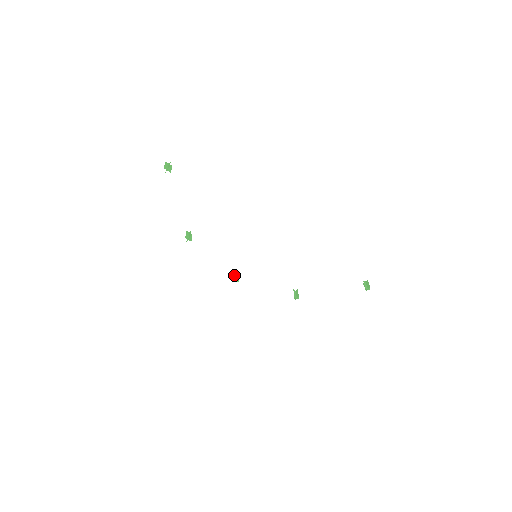
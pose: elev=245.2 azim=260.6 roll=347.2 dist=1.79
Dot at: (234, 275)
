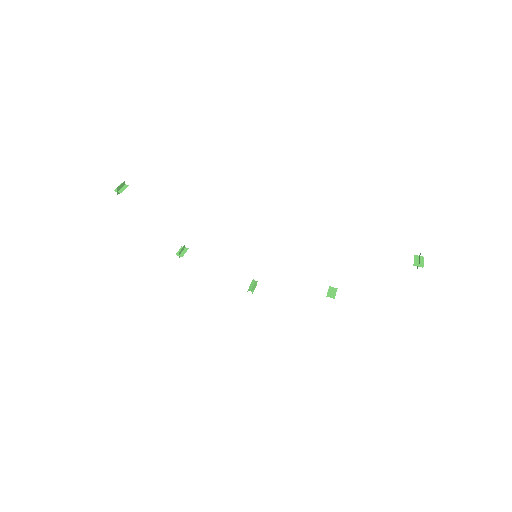
Dot at: (253, 283)
